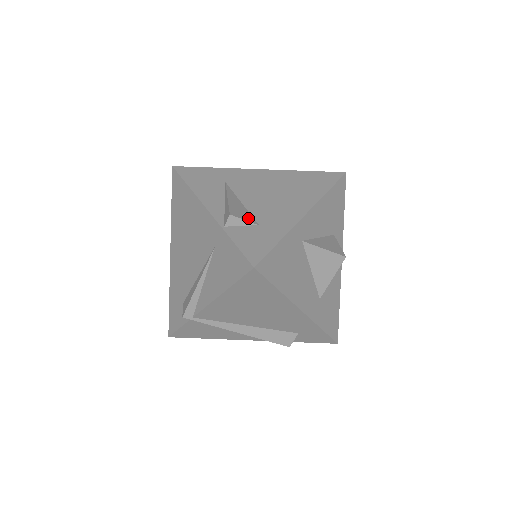
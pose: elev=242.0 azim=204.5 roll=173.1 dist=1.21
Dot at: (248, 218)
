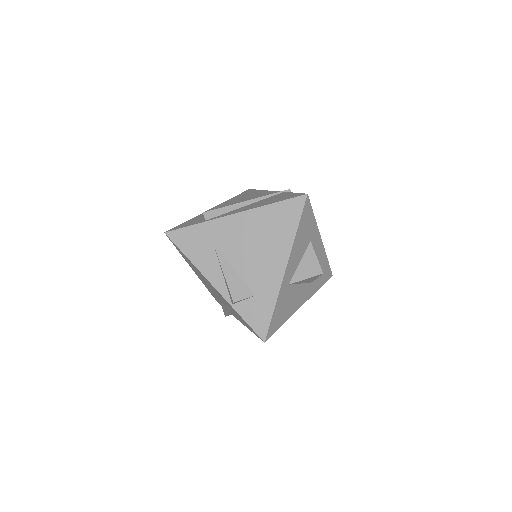
Dot at: (246, 293)
